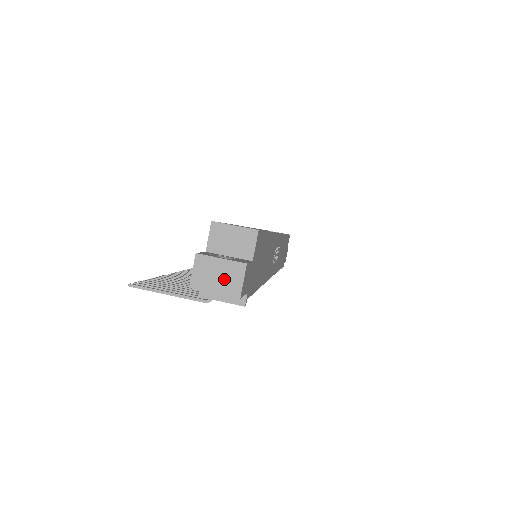
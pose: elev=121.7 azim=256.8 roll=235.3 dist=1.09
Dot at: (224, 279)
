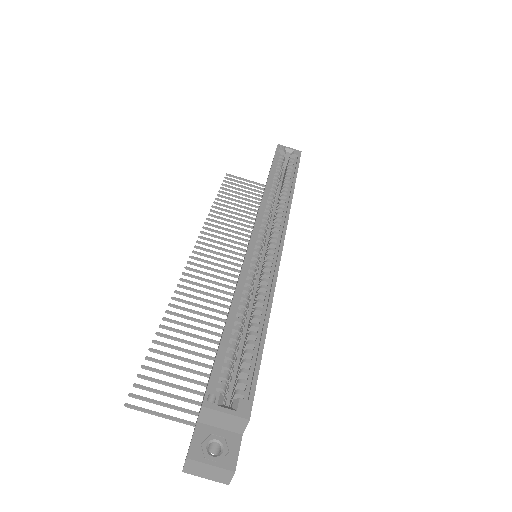
Dot at: (214, 474)
